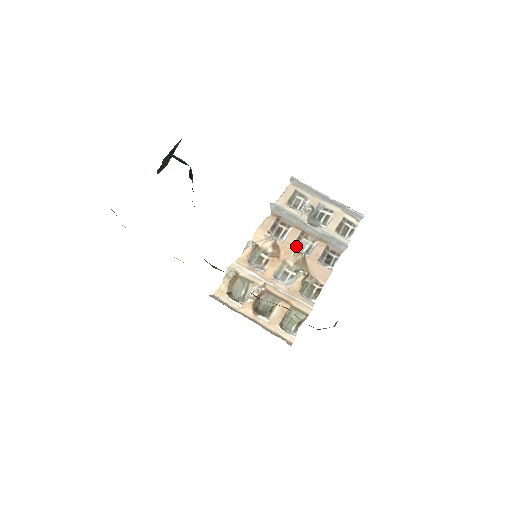
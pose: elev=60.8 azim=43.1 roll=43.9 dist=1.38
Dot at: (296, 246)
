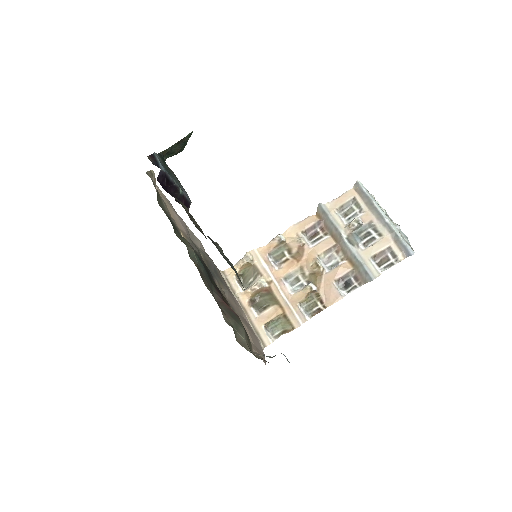
Dot at: (322, 257)
